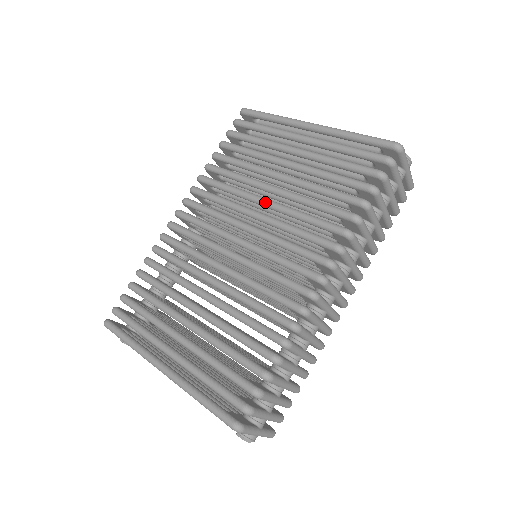
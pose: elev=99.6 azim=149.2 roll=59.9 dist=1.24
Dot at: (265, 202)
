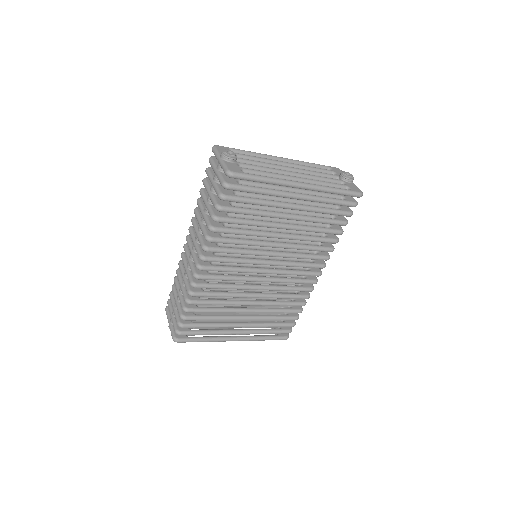
Dot at: (278, 247)
